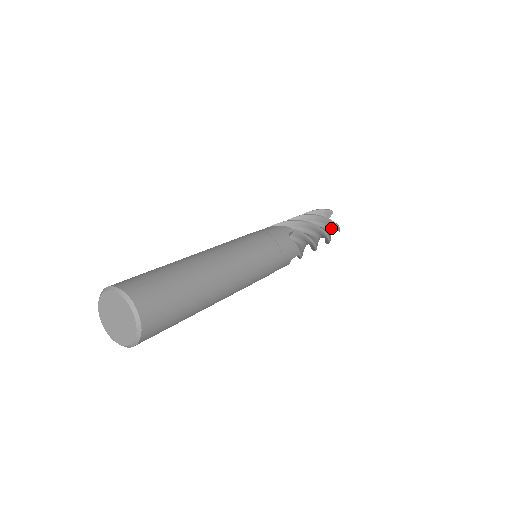
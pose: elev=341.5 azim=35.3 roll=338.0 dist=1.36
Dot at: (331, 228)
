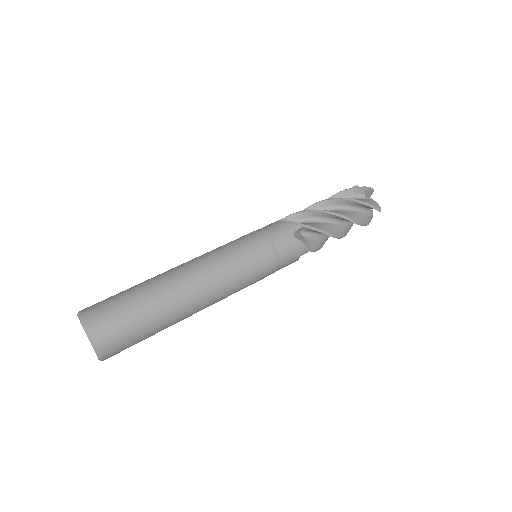
Dot at: occluded
